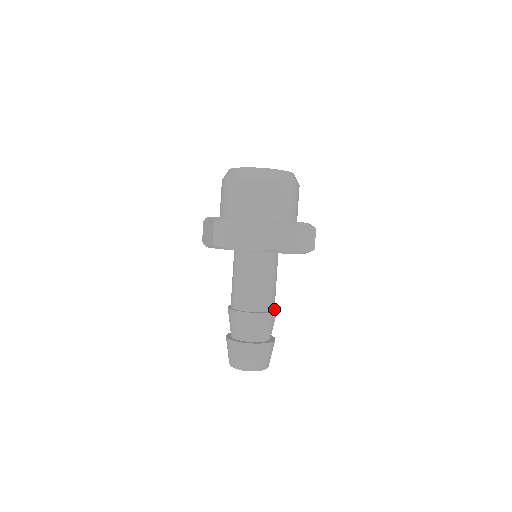
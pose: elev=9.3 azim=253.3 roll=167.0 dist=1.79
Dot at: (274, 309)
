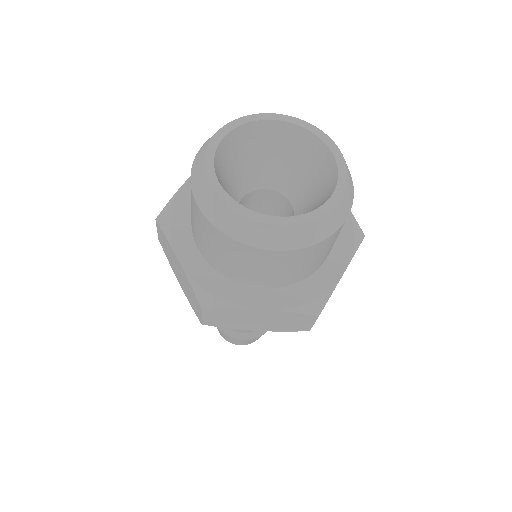
Dot at: occluded
